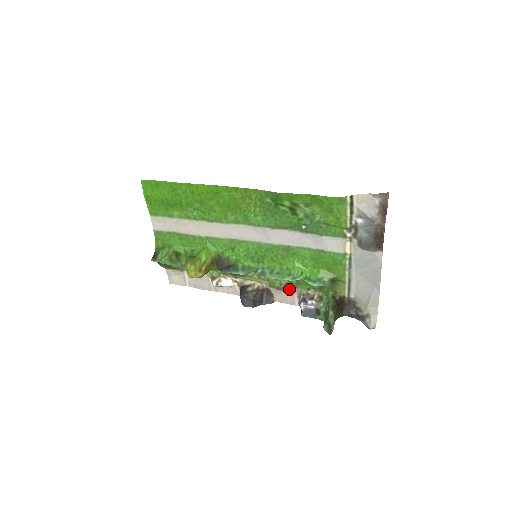
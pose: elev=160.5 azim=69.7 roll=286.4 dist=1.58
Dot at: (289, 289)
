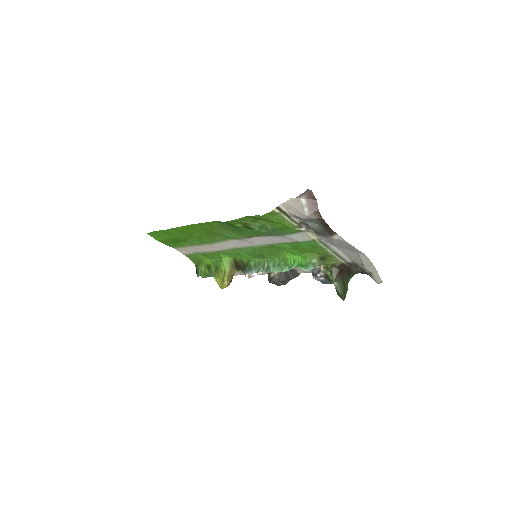
Dot at: occluded
